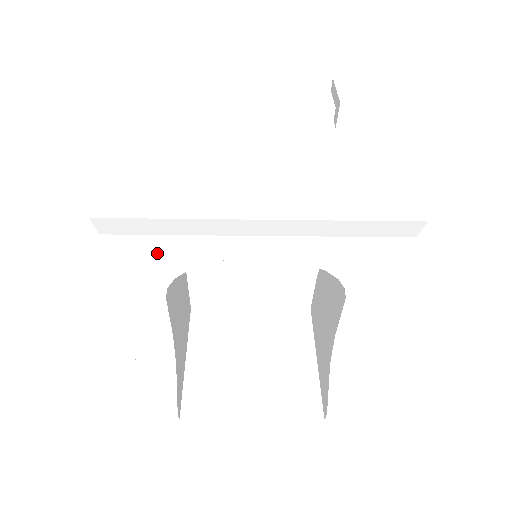
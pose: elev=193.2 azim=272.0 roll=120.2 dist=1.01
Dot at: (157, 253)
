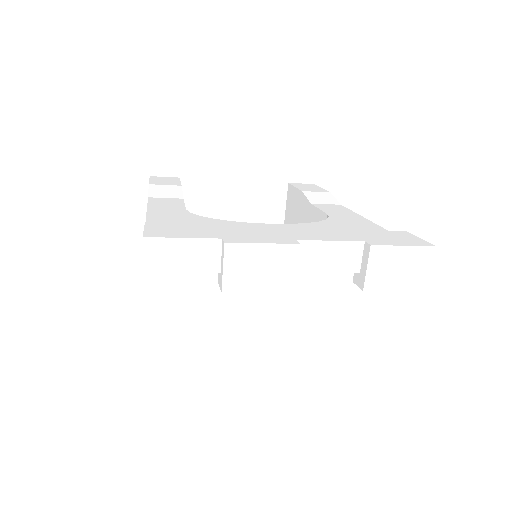
Dot at: occluded
